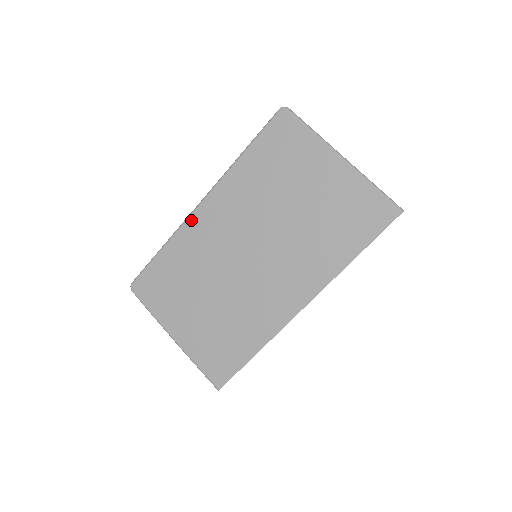
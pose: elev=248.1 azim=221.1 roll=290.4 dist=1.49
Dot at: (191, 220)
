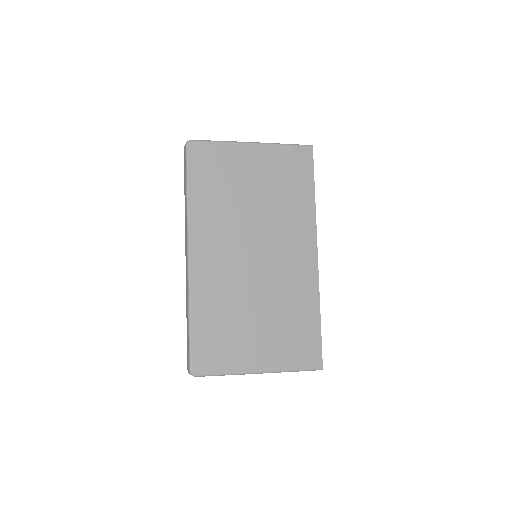
Dot at: (193, 273)
